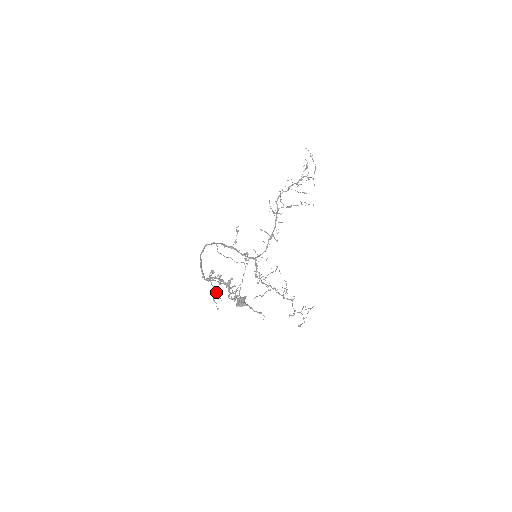
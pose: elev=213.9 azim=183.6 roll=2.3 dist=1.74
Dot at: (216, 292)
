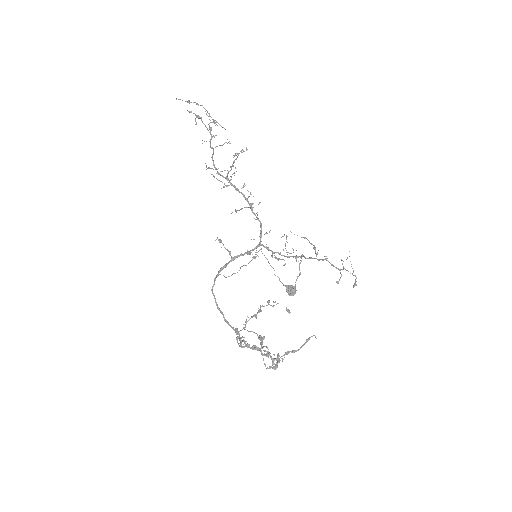
Dot at: (259, 337)
